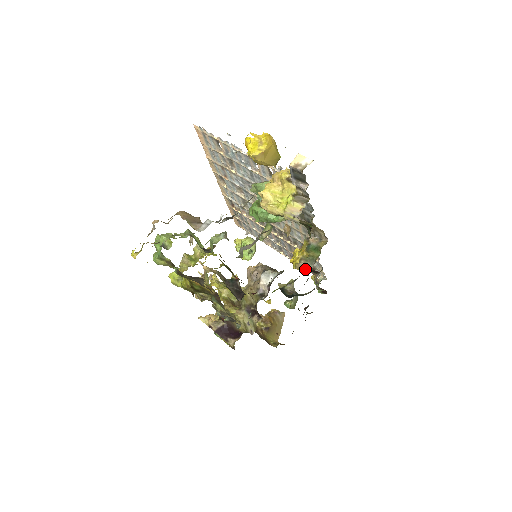
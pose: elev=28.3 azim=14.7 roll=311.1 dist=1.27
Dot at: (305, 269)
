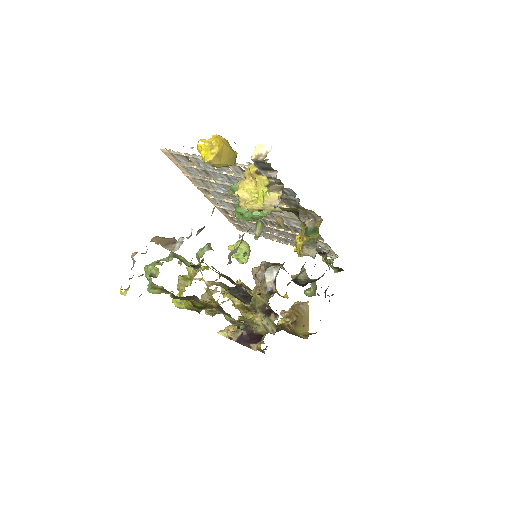
Dot at: (309, 254)
